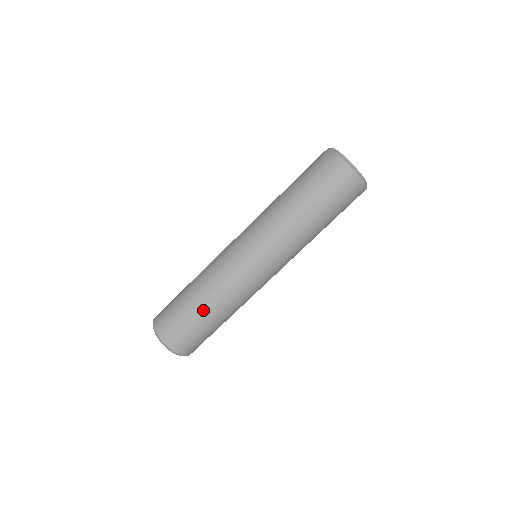
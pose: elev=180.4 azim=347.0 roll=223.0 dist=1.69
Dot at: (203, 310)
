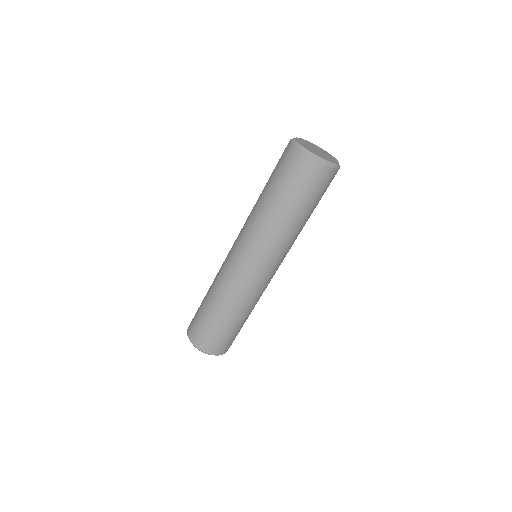
Dot at: (225, 319)
